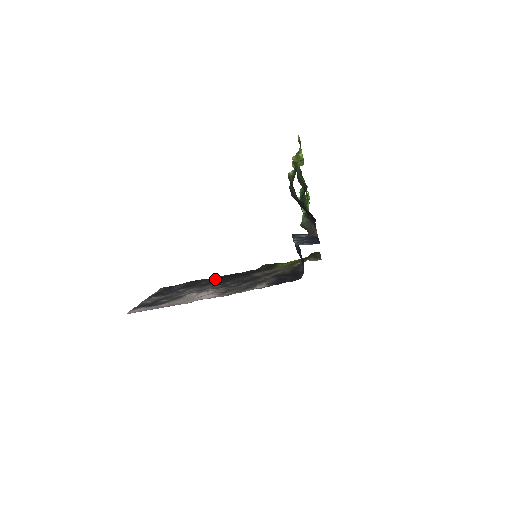
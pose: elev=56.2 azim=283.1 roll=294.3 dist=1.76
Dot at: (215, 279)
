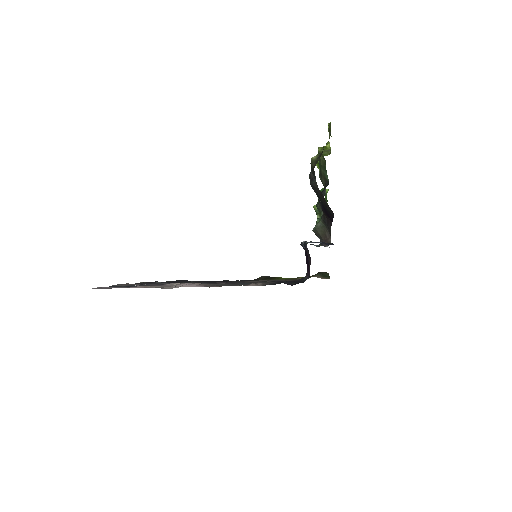
Dot at: (204, 281)
